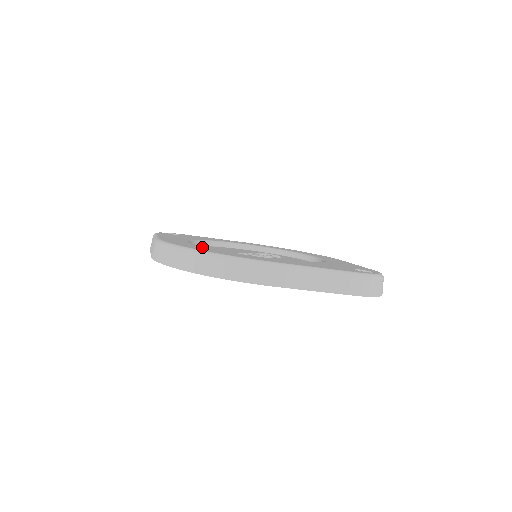
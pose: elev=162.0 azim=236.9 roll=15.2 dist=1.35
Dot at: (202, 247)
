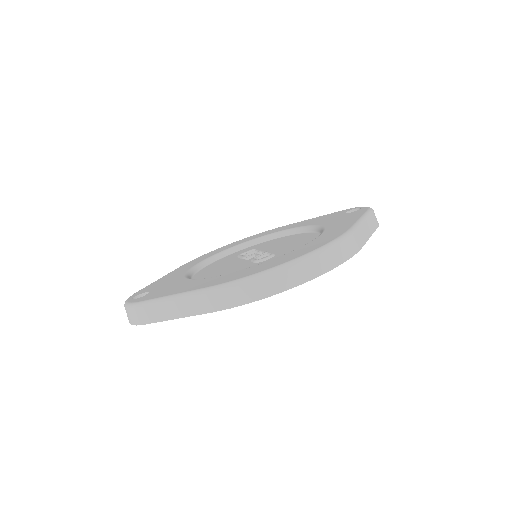
Dot at: (272, 261)
